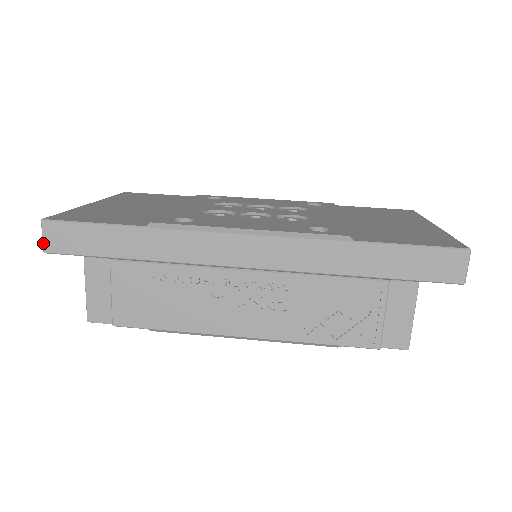
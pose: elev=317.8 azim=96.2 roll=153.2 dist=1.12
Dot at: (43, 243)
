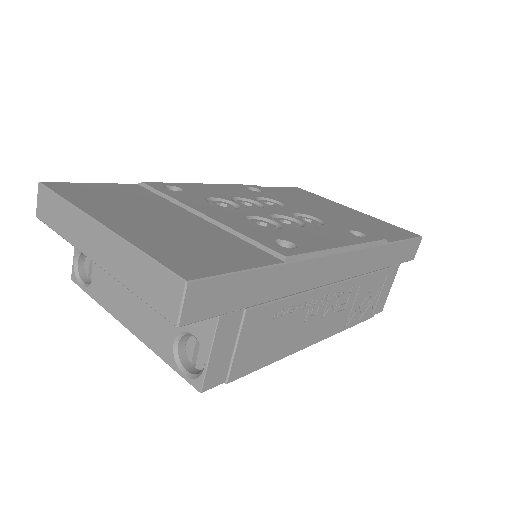
Dot at: (181, 314)
